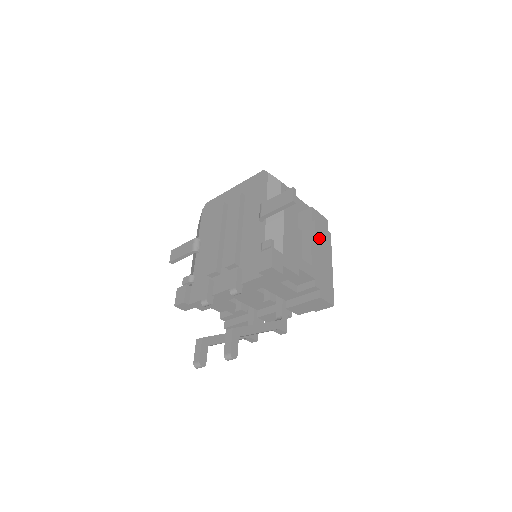
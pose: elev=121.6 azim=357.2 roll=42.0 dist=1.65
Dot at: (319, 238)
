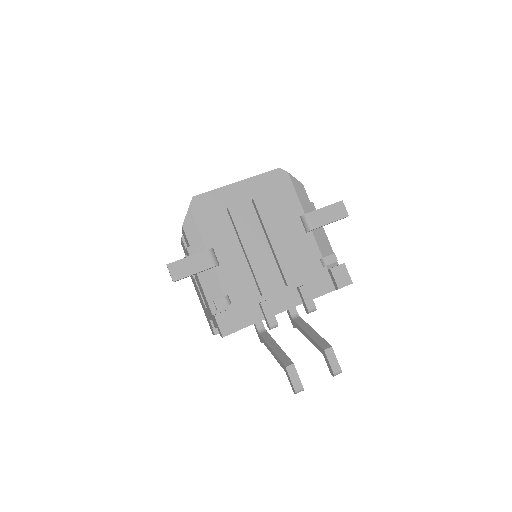
Dot at: occluded
